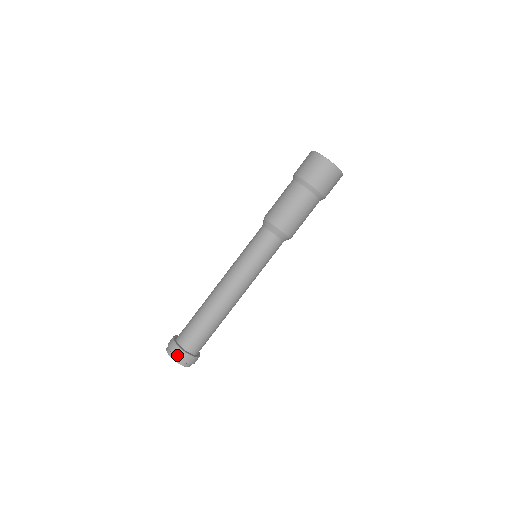
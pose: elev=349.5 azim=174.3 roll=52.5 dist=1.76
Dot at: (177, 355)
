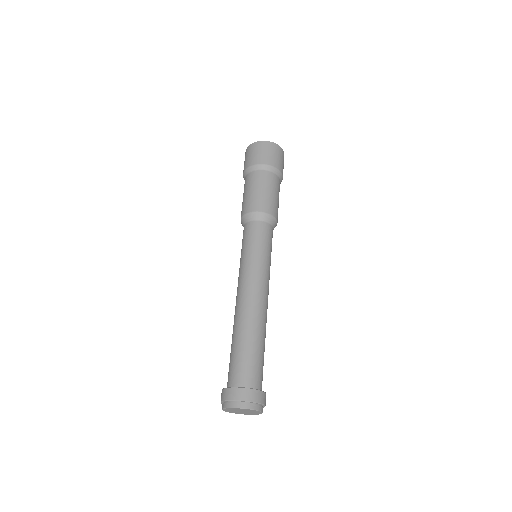
Dot at: (223, 398)
